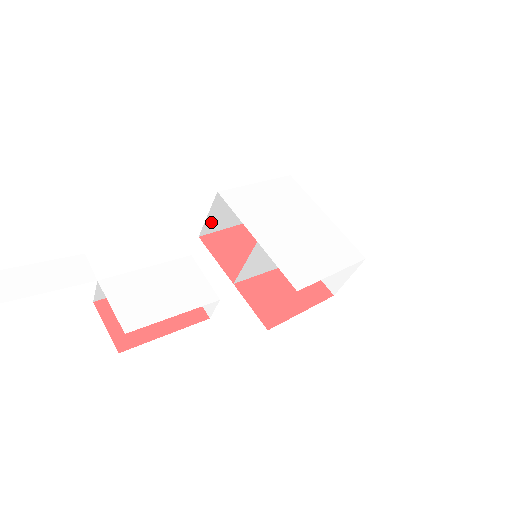
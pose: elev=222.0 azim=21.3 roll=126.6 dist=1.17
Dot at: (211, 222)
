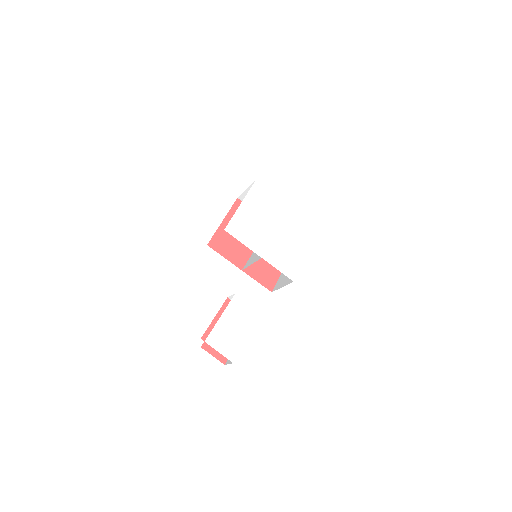
Dot at: occluded
